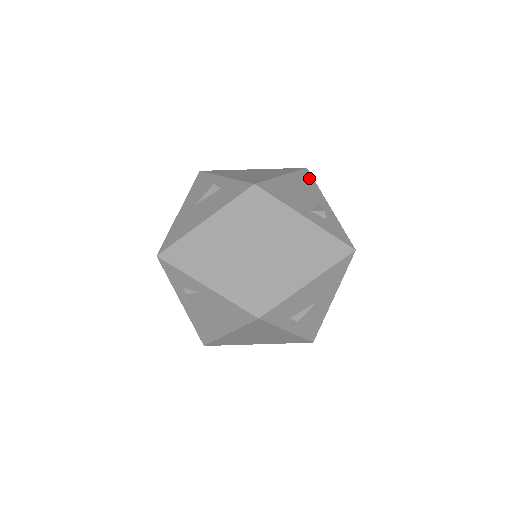
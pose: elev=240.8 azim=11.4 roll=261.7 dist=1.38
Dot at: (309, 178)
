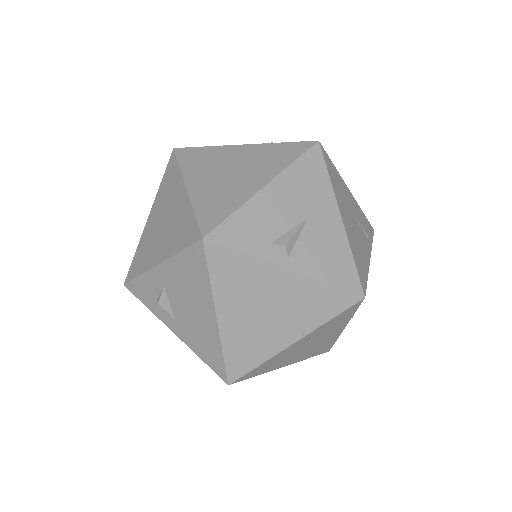
Dot at: occluded
